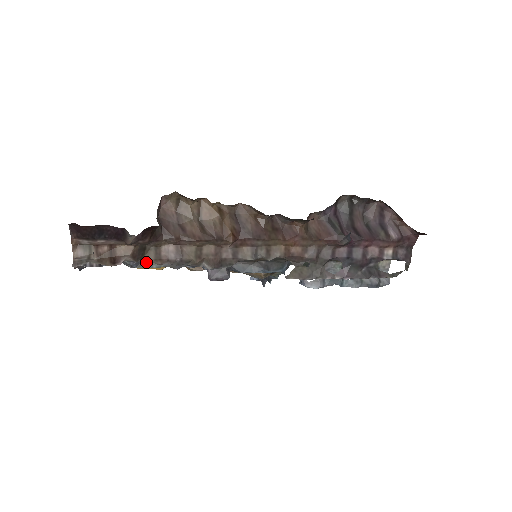
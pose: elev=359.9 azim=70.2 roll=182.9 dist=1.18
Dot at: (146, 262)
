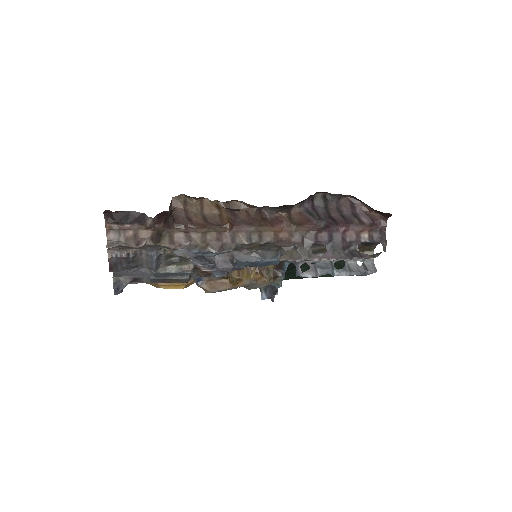
Dot at: (166, 268)
